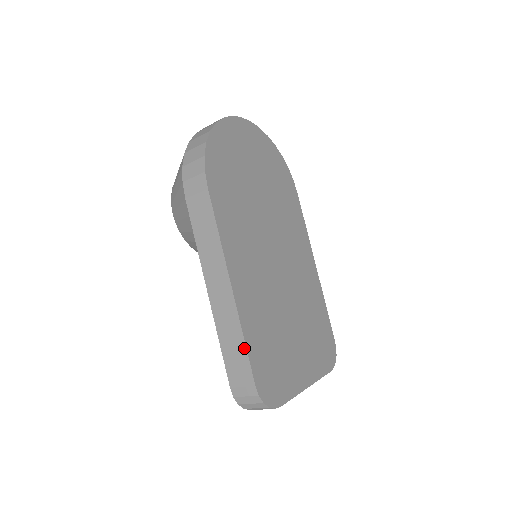
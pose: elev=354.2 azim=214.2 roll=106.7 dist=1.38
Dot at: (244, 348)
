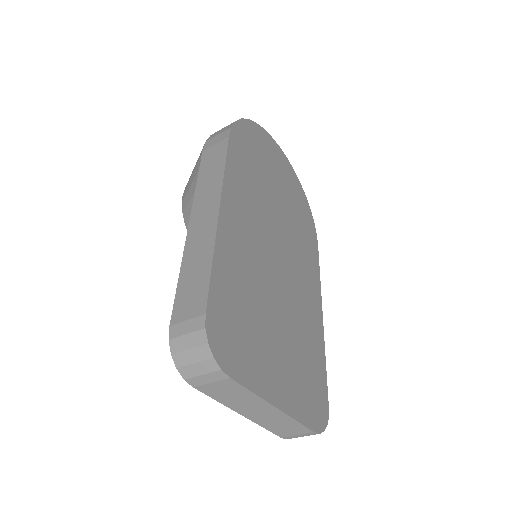
Dot at: (208, 270)
